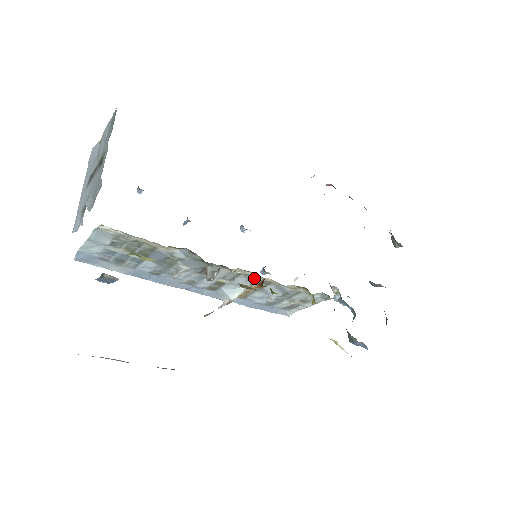
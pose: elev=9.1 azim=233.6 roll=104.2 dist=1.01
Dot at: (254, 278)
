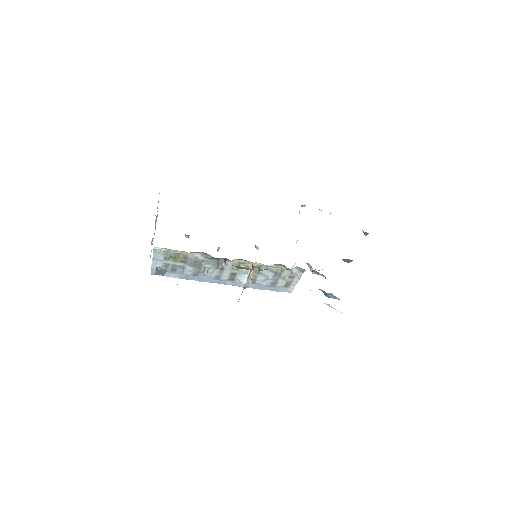
Dot at: (248, 264)
